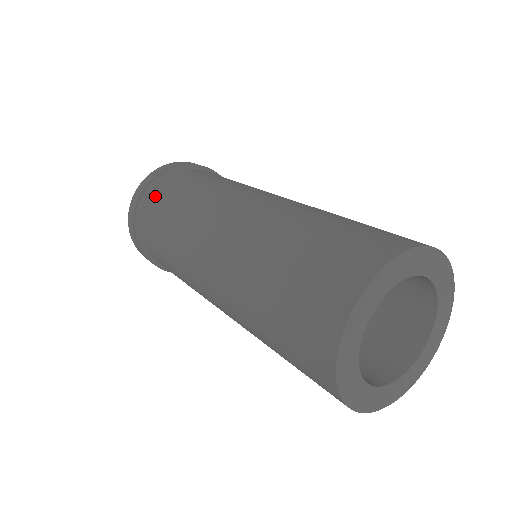
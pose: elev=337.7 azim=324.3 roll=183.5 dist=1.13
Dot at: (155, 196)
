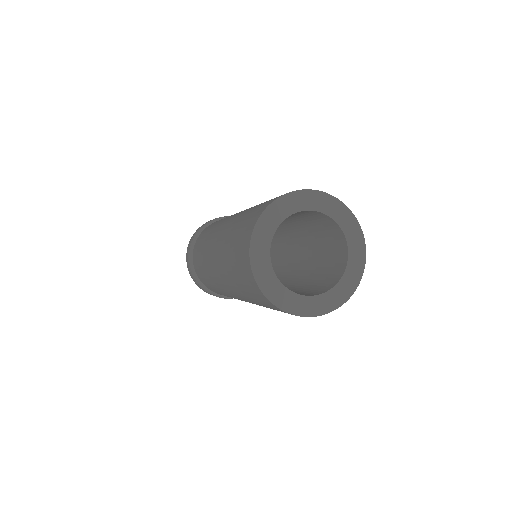
Dot at: occluded
